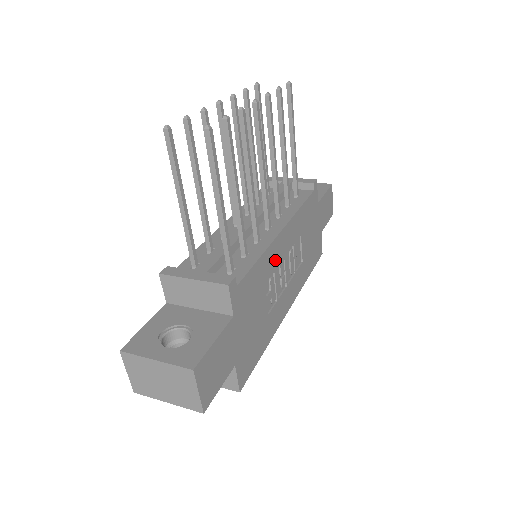
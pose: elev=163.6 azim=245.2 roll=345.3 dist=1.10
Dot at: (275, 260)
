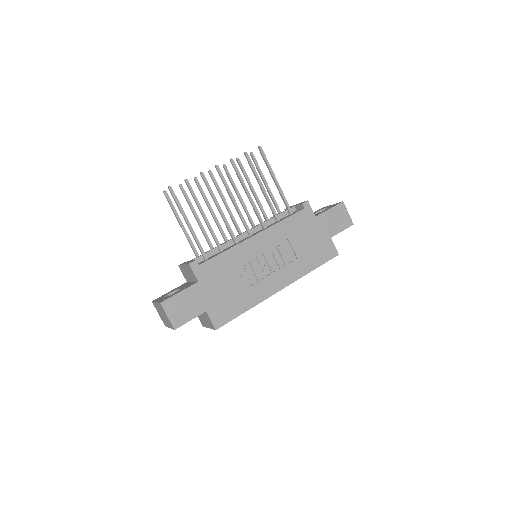
Dot at: (248, 254)
